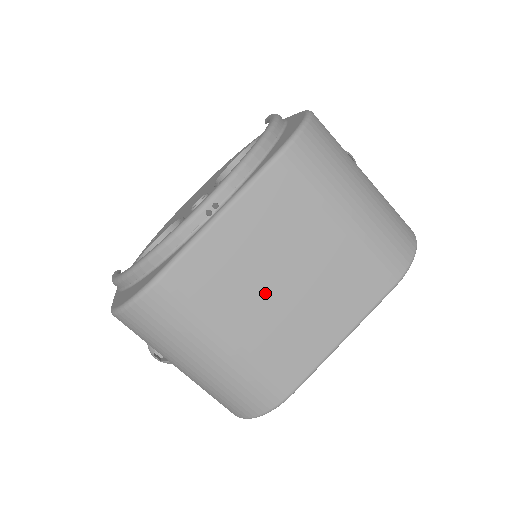
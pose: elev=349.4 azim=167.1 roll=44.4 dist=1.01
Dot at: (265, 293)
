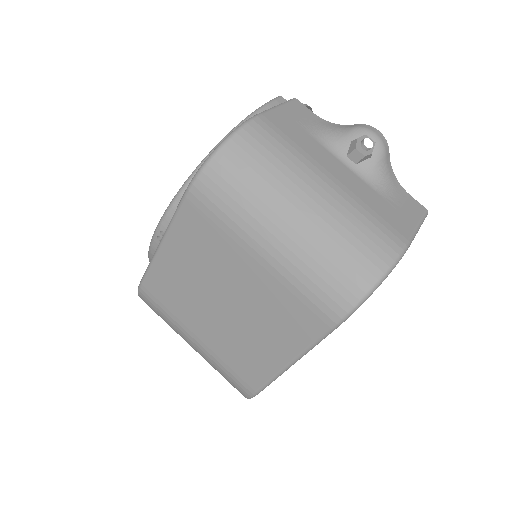
Dot at: (211, 309)
